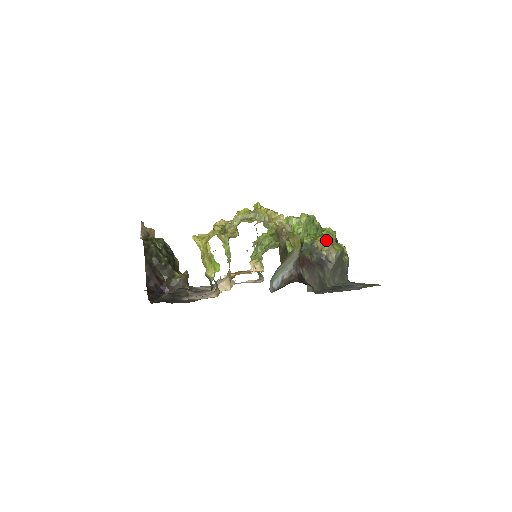
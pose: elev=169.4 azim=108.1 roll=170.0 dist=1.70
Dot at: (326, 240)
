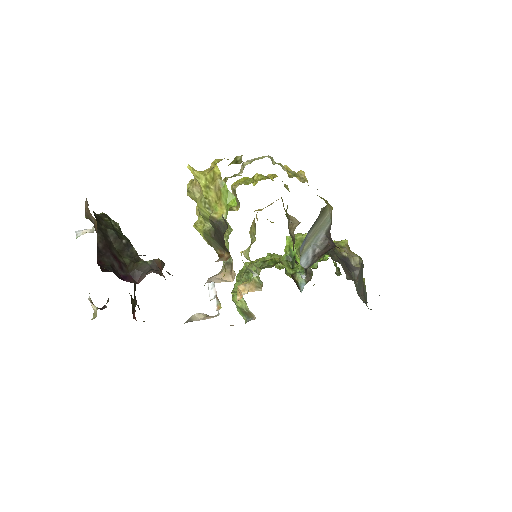
Dot at: (342, 243)
